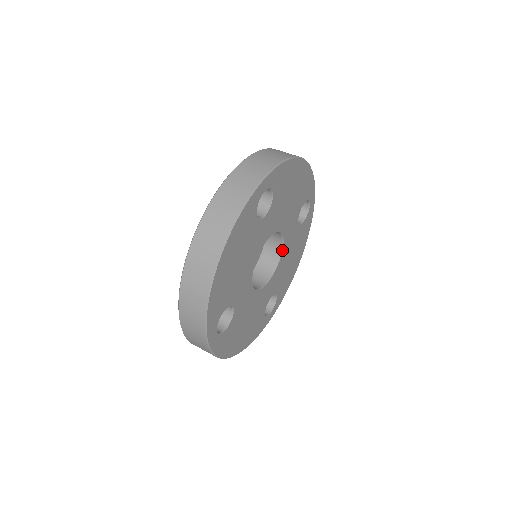
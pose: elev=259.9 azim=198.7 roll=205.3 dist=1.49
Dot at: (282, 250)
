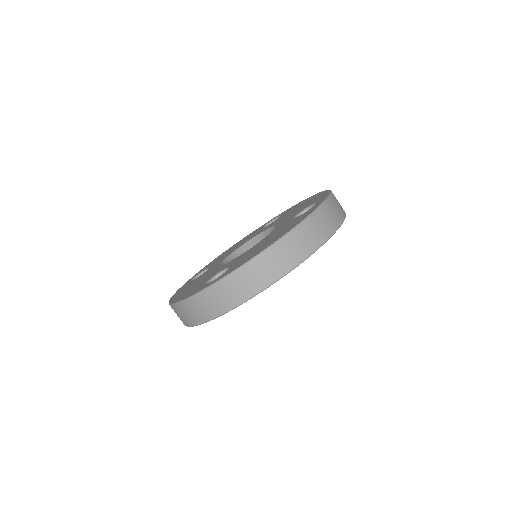
Dot at: occluded
